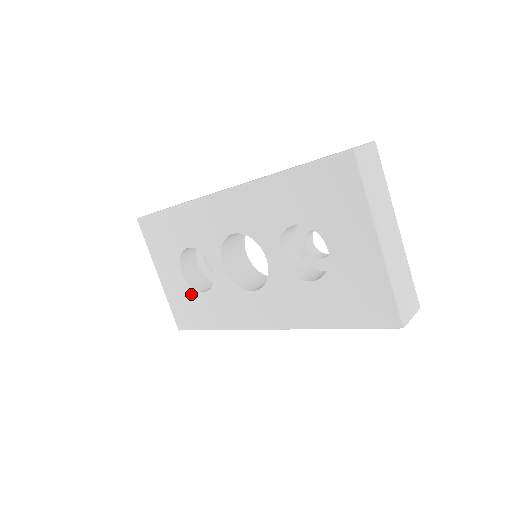
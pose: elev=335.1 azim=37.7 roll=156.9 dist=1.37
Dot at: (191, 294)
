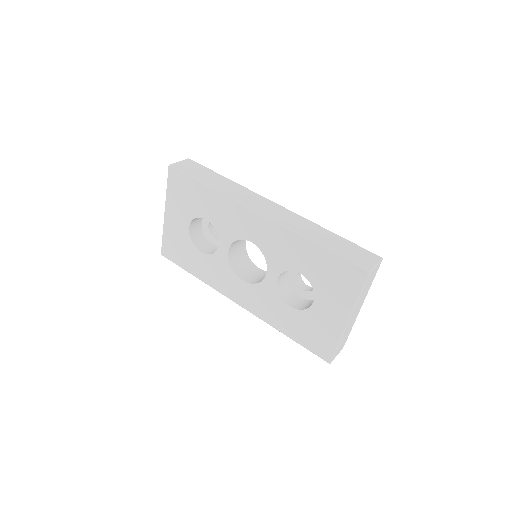
Dot at: (188, 245)
